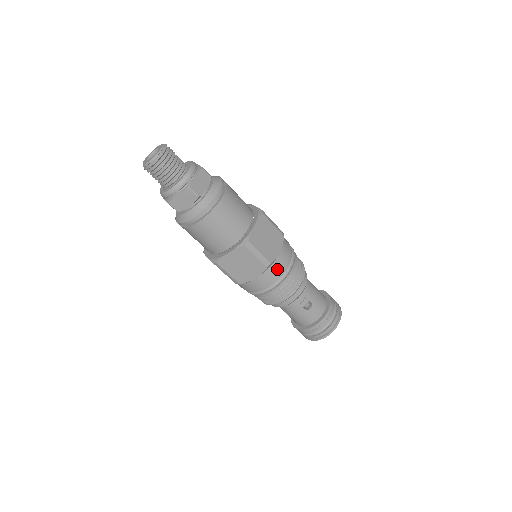
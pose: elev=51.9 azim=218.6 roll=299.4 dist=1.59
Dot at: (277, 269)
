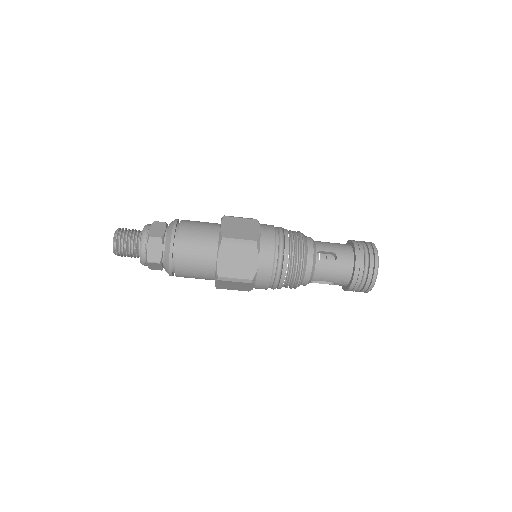
Dot at: (269, 243)
